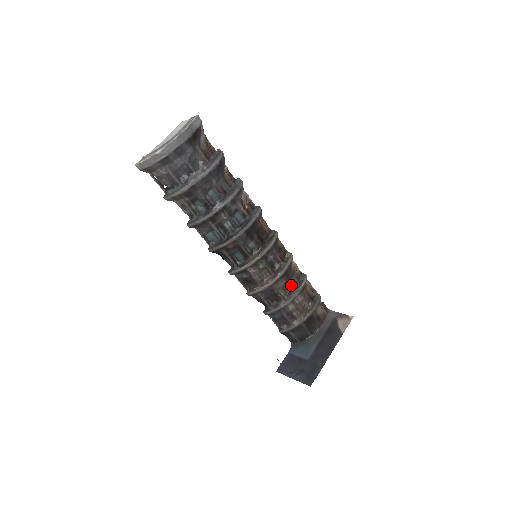
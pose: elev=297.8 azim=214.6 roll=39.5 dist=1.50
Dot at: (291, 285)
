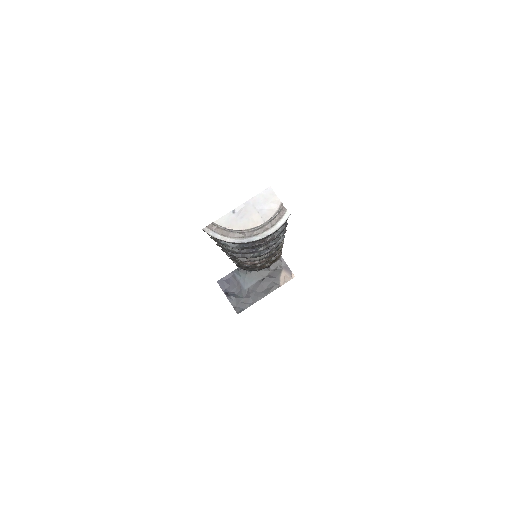
Dot at: occluded
